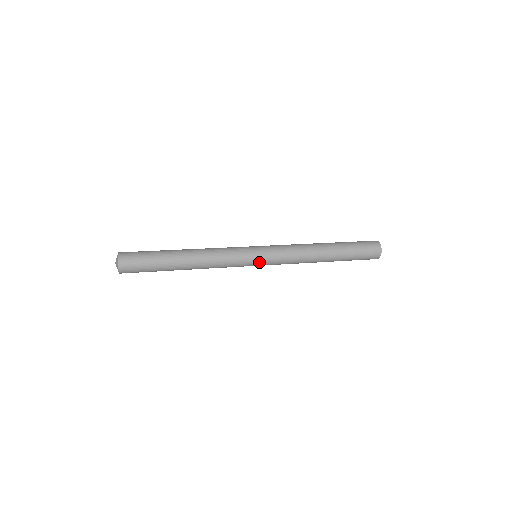
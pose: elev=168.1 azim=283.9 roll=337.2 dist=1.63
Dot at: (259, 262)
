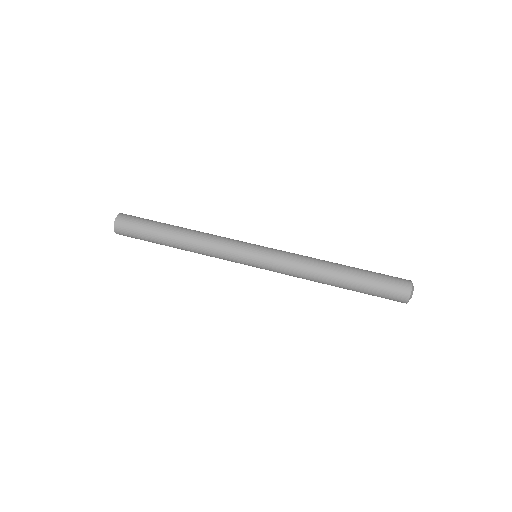
Dot at: (254, 264)
